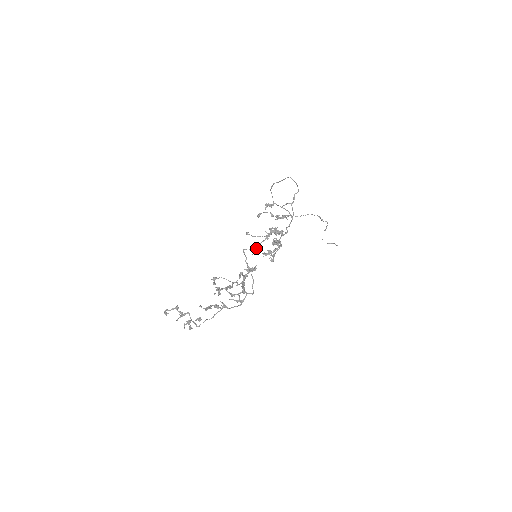
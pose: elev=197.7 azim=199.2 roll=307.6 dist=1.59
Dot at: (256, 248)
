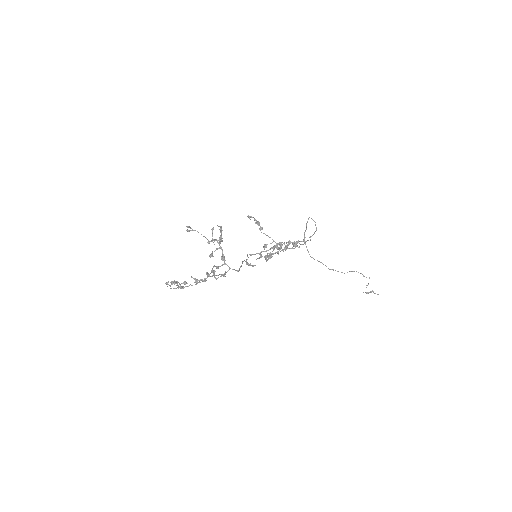
Dot at: occluded
